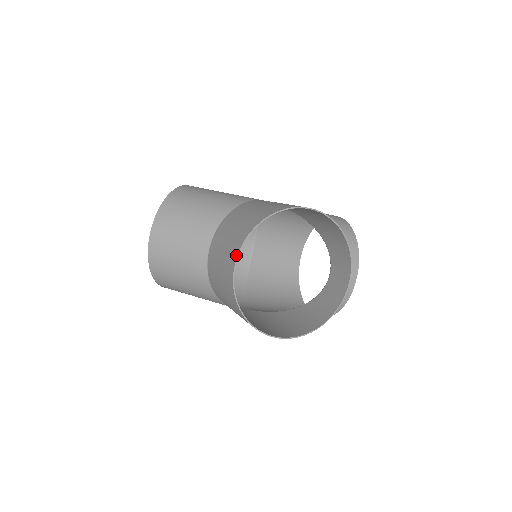
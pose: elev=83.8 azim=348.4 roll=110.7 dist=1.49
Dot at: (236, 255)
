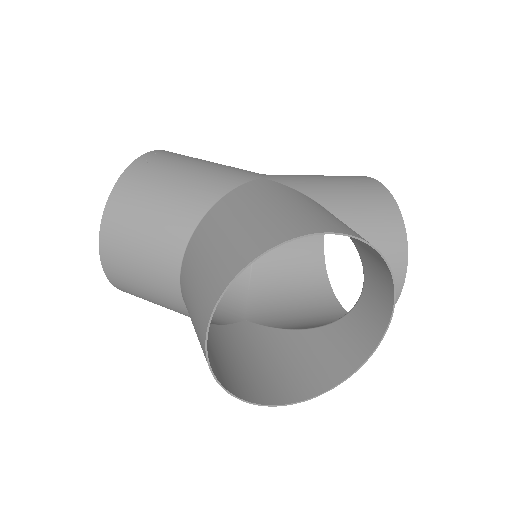
Dot at: (206, 323)
